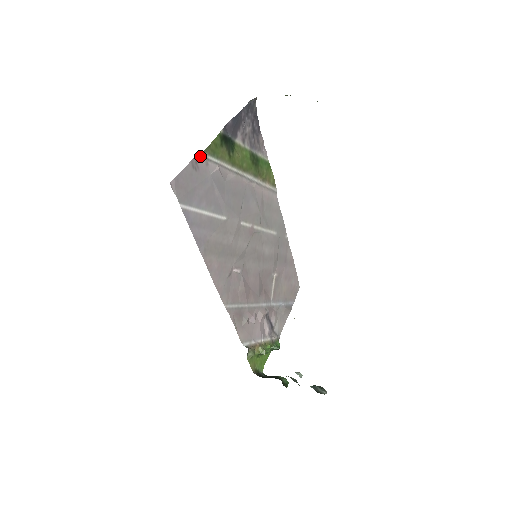
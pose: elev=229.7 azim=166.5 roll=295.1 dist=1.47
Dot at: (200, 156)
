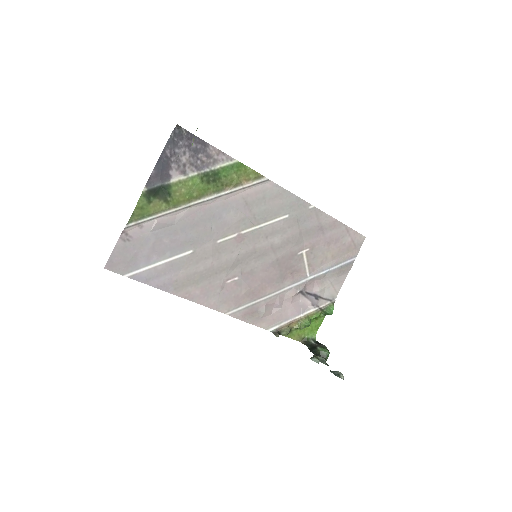
Dot at: (128, 227)
